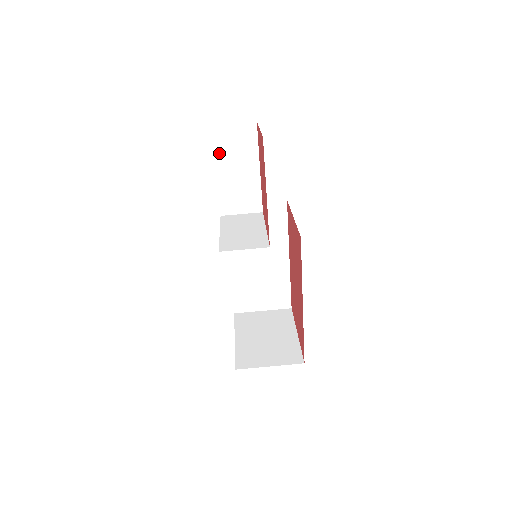
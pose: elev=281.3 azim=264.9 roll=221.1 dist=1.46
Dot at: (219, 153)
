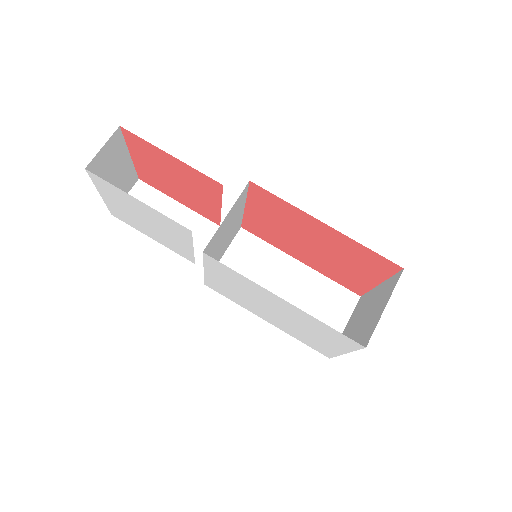
Dot at: occluded
